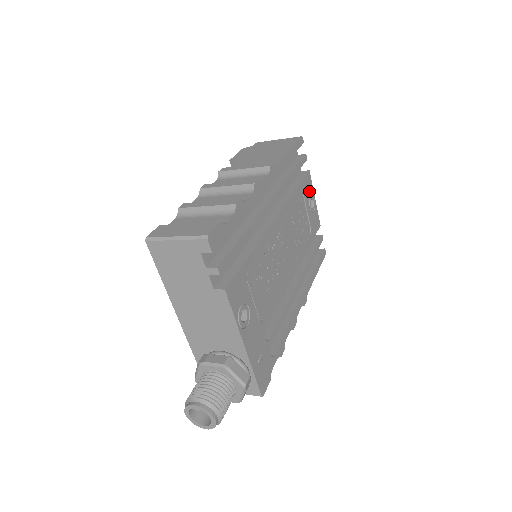
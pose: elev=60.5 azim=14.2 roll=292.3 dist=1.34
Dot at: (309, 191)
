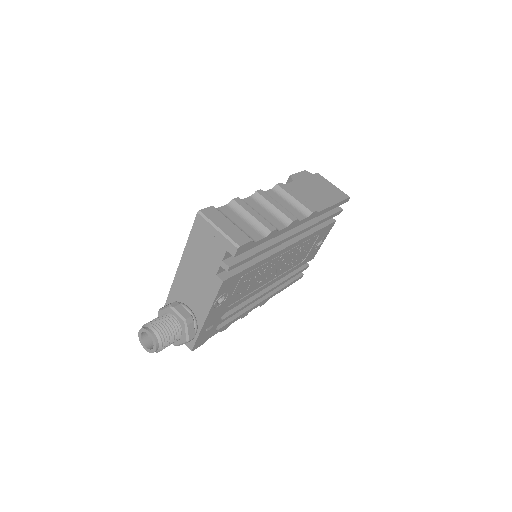
Dot at: (325, 234)
